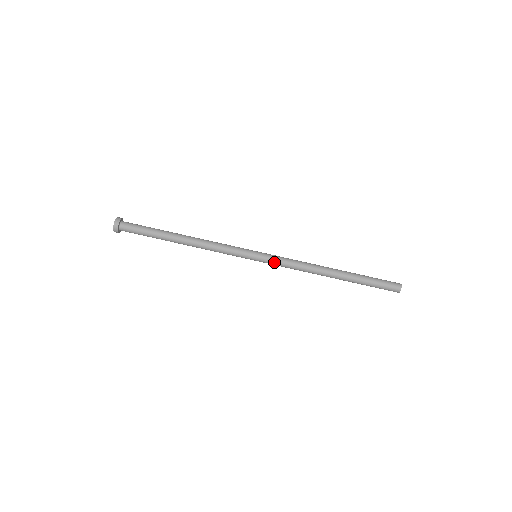
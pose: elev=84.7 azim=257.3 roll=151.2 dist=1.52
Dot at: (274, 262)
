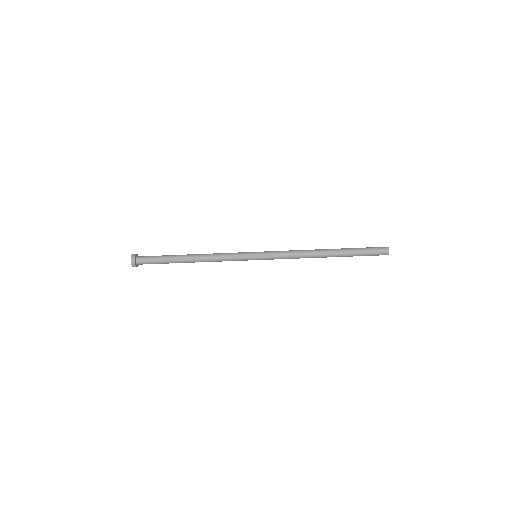
Dot at: (273, 259)
